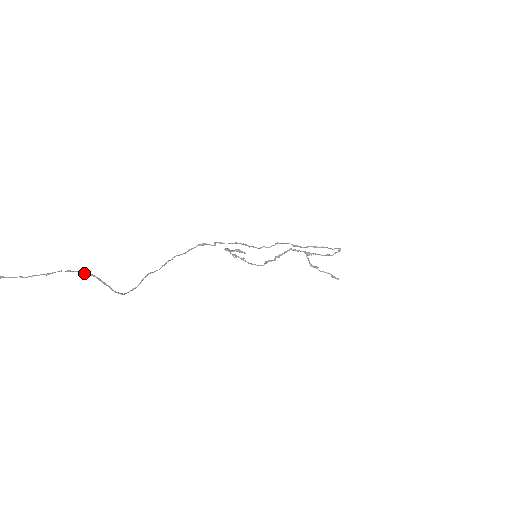
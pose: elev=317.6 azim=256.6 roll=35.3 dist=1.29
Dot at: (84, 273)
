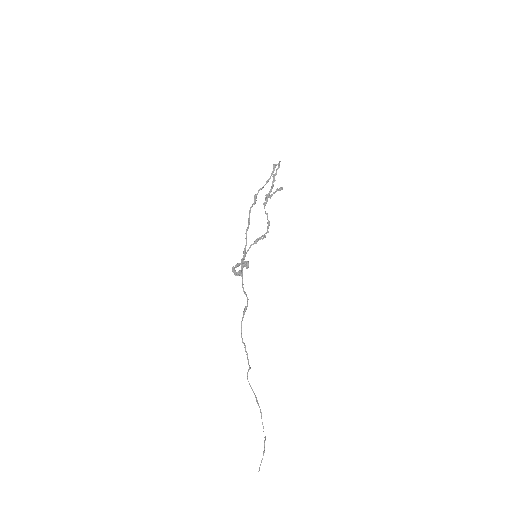
Dot at: occluded
